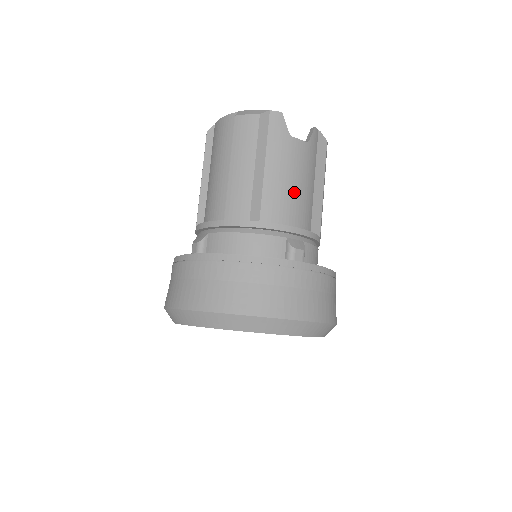
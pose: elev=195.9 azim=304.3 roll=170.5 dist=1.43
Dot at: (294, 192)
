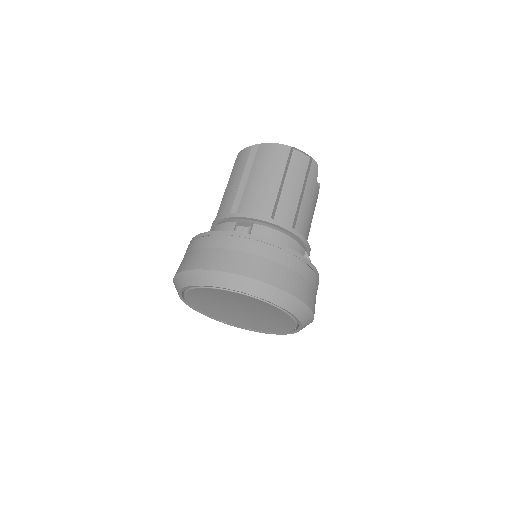
Dot at: (310, 221)
